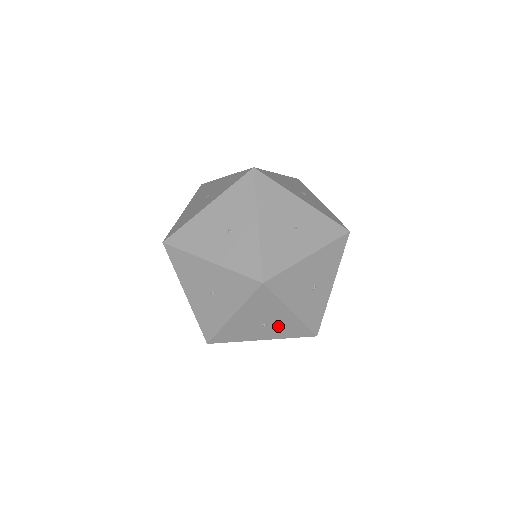
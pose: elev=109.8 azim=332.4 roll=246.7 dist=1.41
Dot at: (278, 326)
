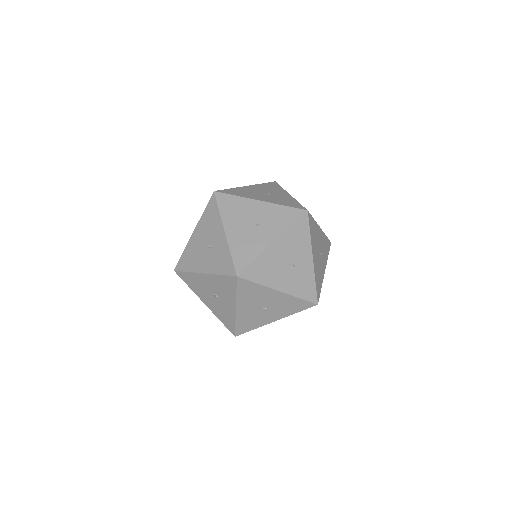
Dot at: (278, 306)
